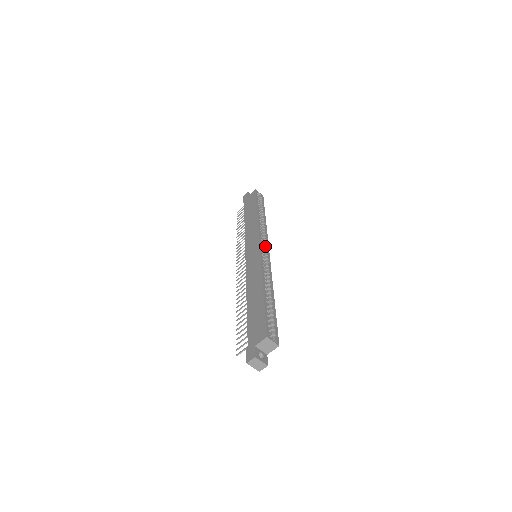
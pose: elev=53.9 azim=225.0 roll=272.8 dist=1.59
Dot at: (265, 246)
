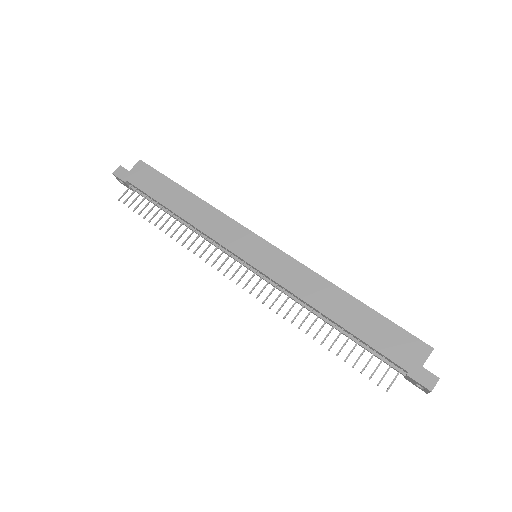
Dot at: occluded
